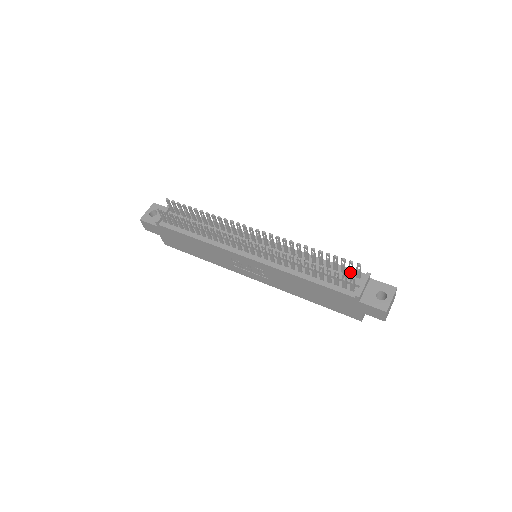
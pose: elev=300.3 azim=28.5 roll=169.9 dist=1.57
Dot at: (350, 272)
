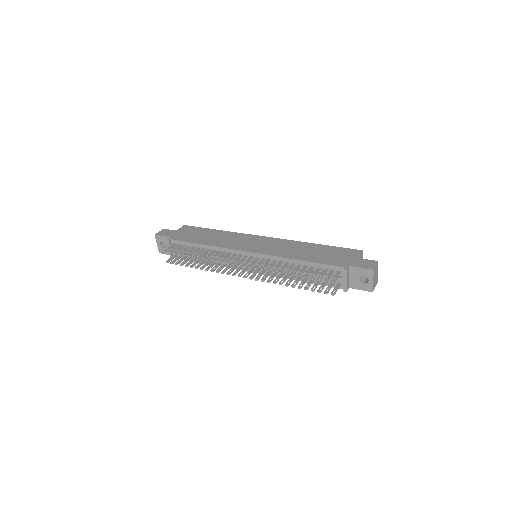
Dot at: (330, 274)
